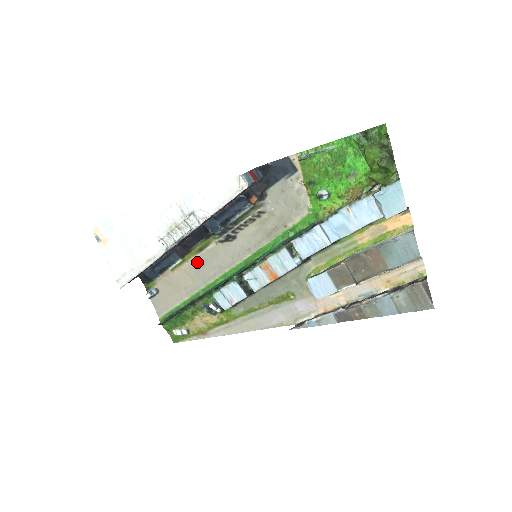
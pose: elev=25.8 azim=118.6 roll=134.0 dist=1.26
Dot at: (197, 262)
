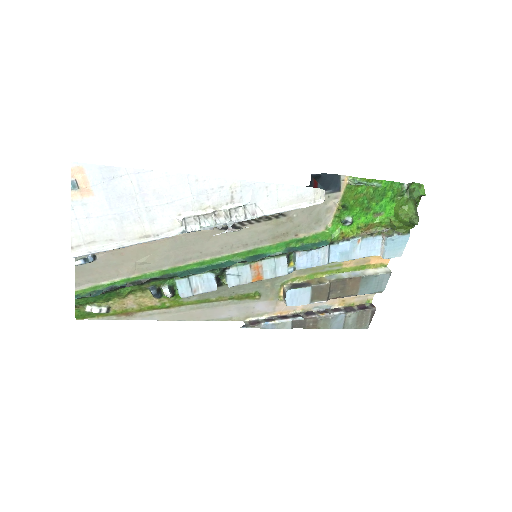
Dot at: (175, 240)
